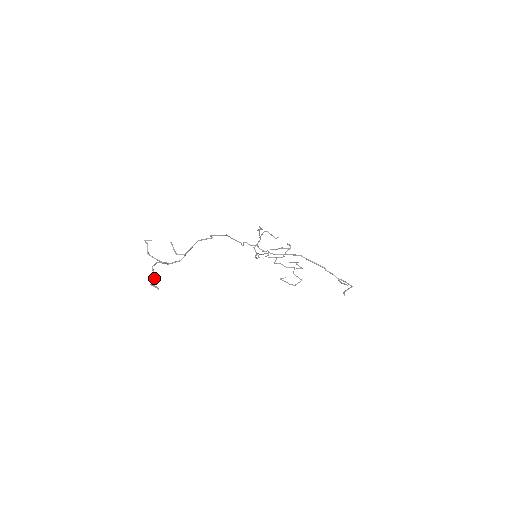
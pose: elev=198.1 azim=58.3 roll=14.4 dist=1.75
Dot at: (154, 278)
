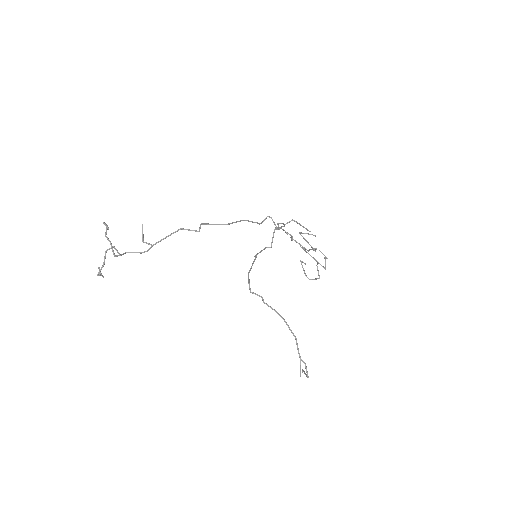
Dot at: (103, 264)
